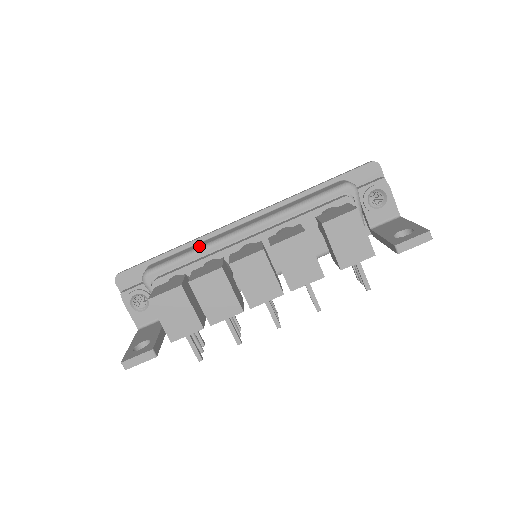
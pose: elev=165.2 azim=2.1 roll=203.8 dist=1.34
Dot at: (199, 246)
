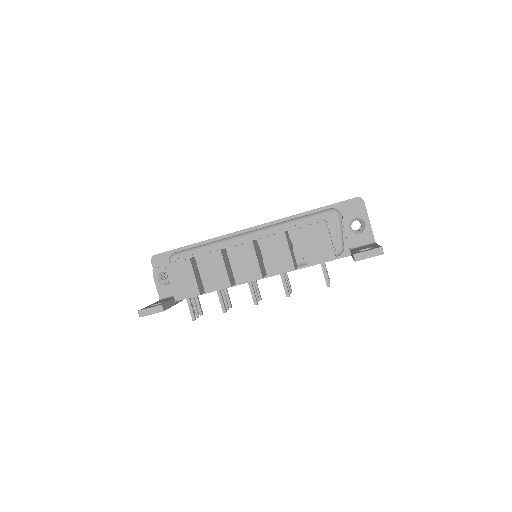
Dot at: (214, 241)
